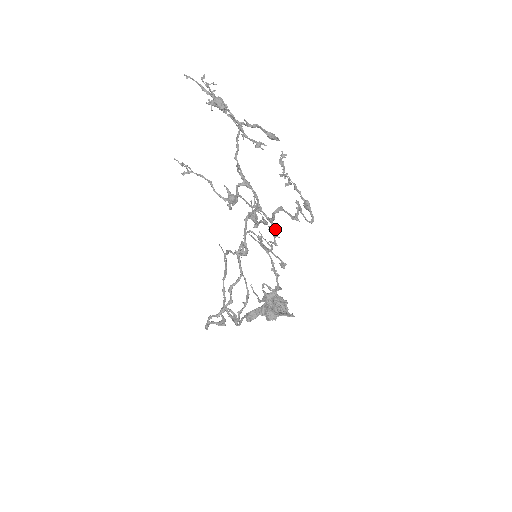
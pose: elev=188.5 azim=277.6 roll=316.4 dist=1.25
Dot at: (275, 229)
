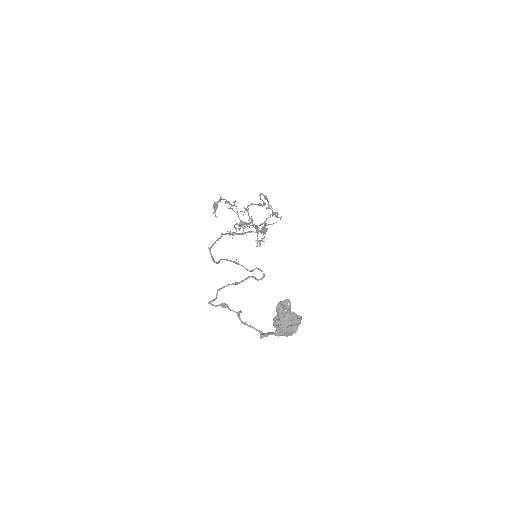
Dot at: (246, 209)
